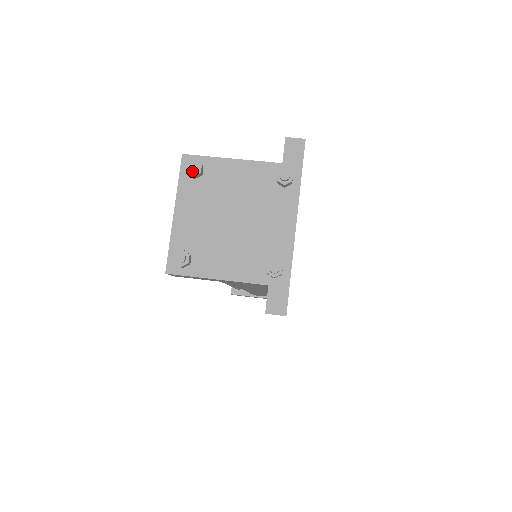
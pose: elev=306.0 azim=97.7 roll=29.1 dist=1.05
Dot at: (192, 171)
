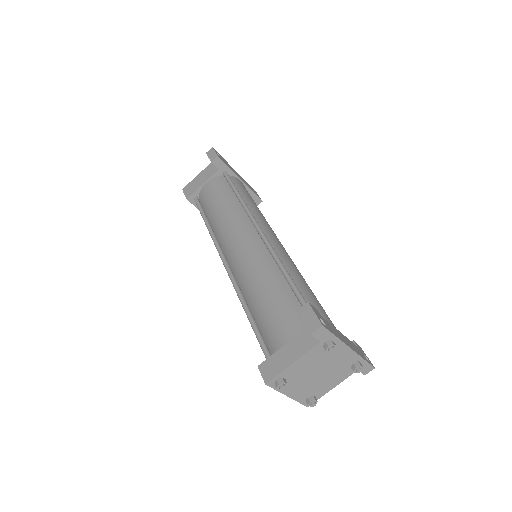
Dot at: occluded
